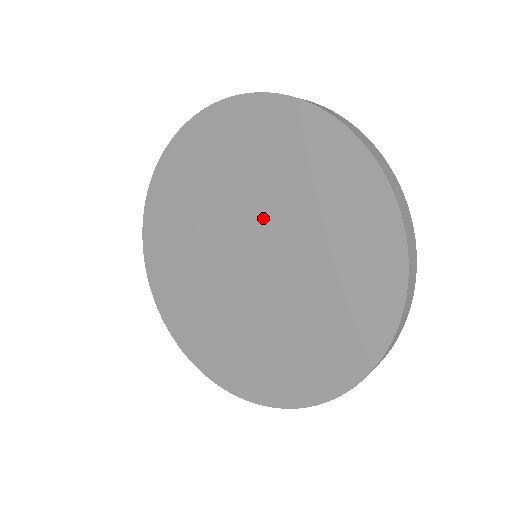
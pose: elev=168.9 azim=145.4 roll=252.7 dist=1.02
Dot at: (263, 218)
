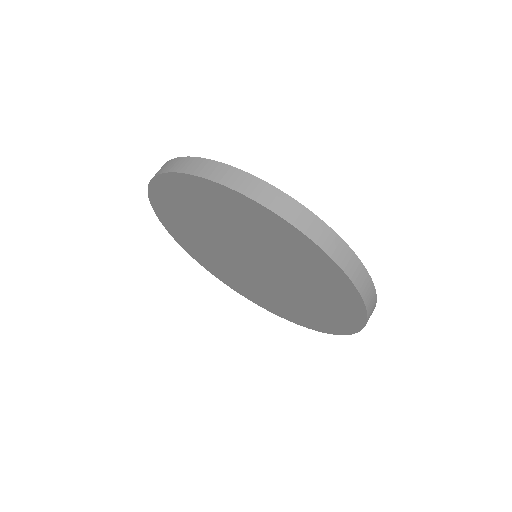
Dot at: (274, 267)
